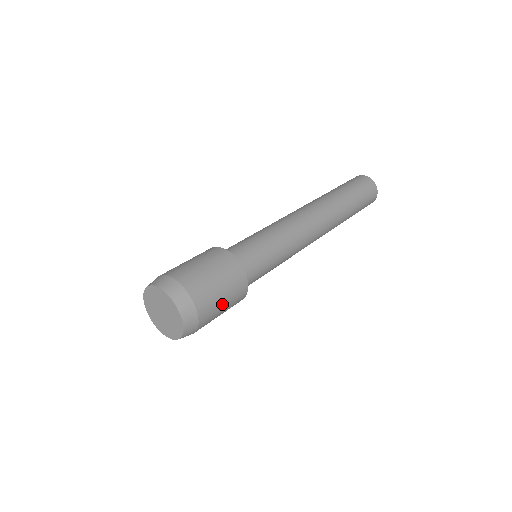
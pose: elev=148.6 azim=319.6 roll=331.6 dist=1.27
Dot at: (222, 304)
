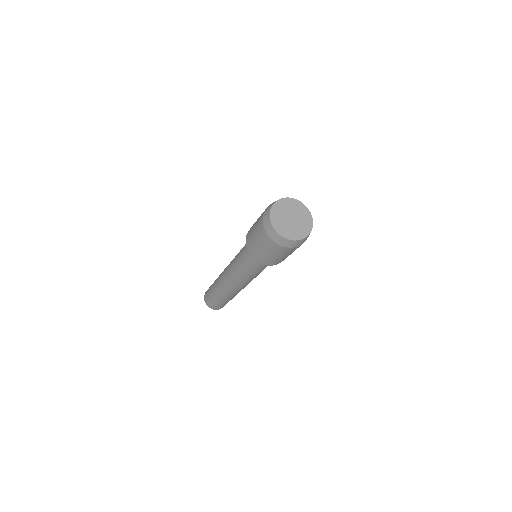
Dot at: occluded
